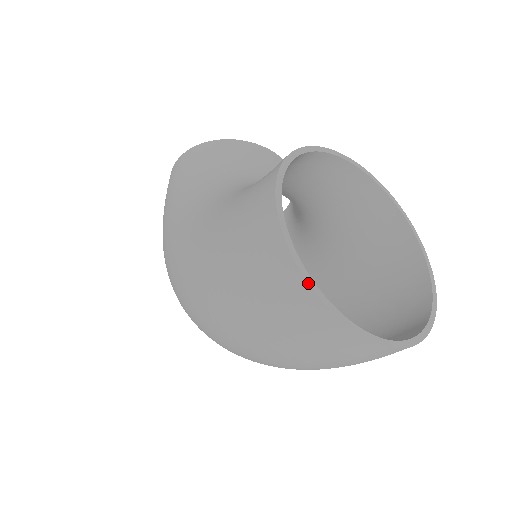
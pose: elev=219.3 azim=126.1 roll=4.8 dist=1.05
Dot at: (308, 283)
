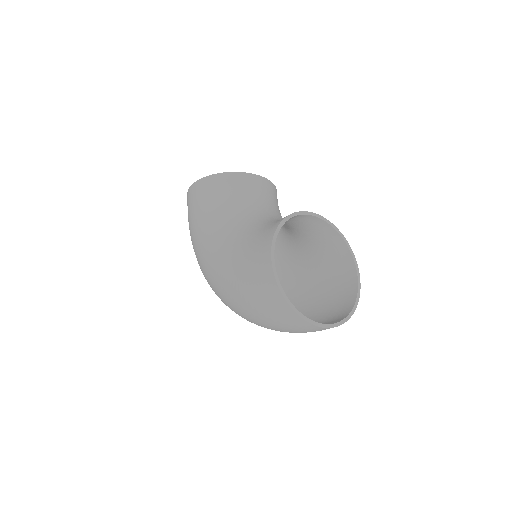
Dot at: (291, 308)
